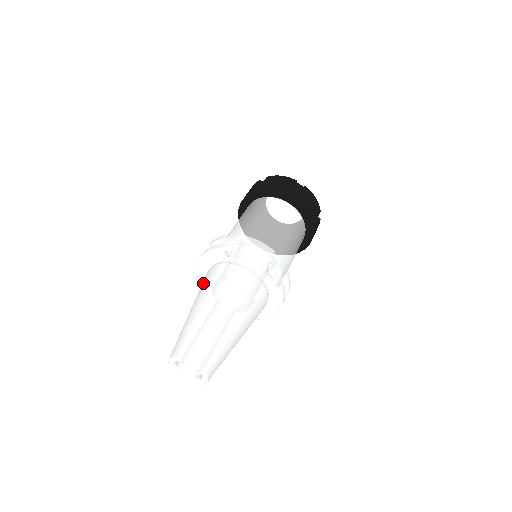
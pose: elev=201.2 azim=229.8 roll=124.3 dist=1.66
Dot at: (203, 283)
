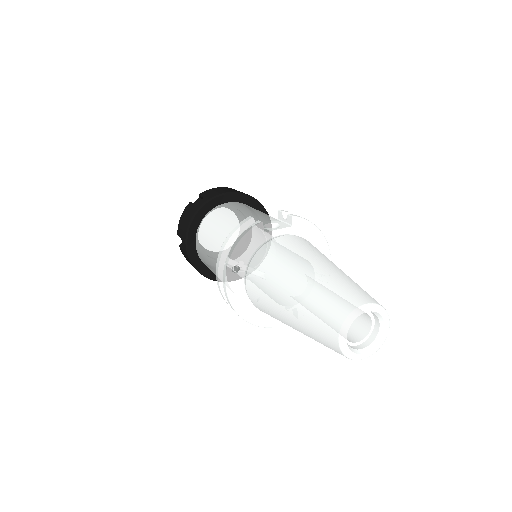
Dot at: (263, 307)
